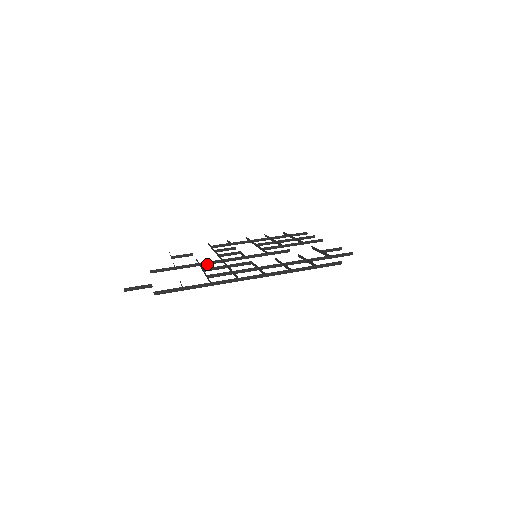
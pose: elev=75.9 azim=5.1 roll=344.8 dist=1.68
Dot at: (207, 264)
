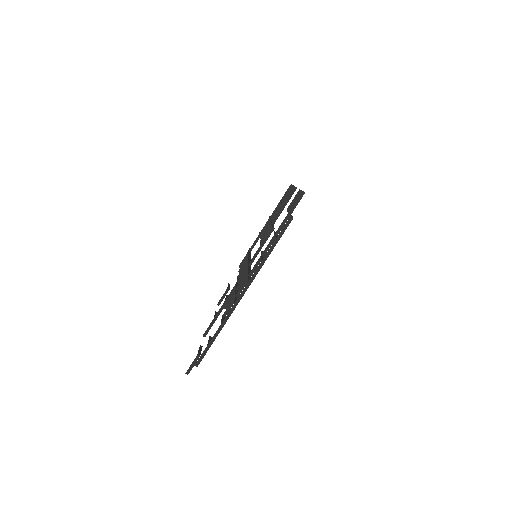
Dot at: (230, 296)
